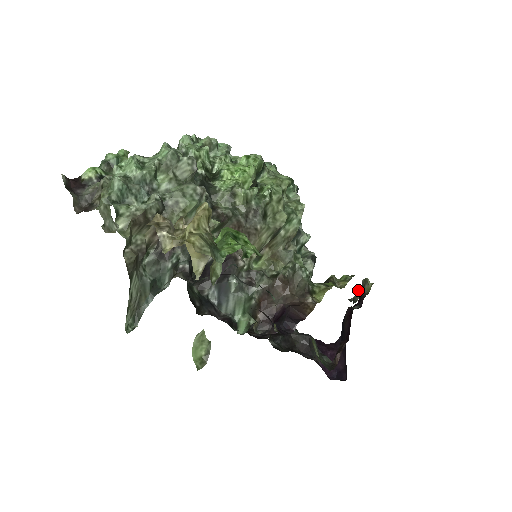
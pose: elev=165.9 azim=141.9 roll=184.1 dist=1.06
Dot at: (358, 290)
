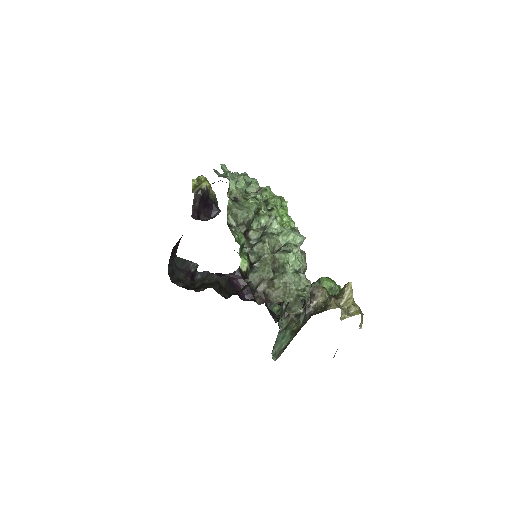
Dot at: occluded
